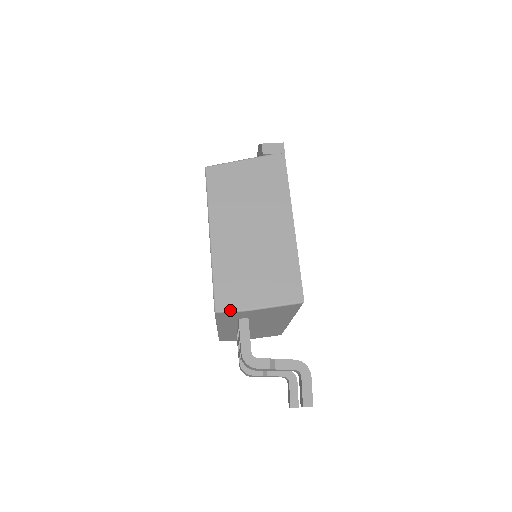
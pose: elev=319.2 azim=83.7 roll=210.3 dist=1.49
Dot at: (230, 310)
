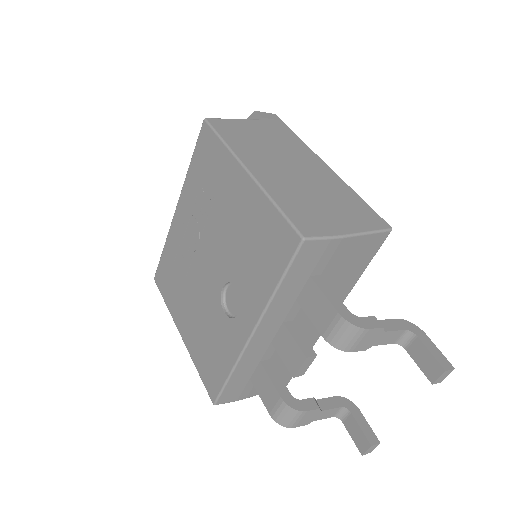
Dot at: (321, 236)
